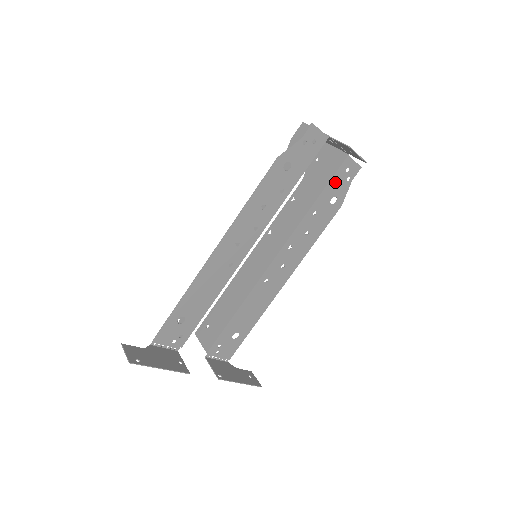
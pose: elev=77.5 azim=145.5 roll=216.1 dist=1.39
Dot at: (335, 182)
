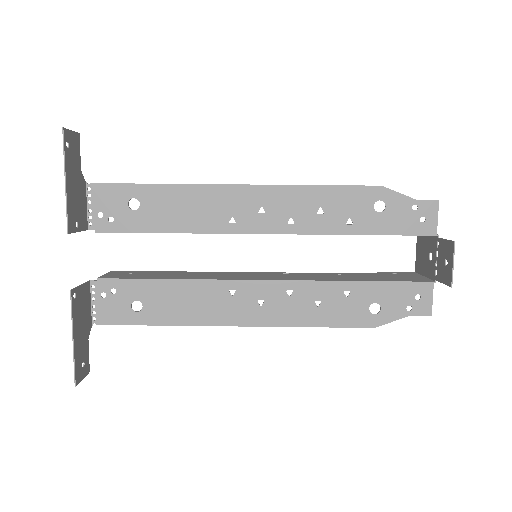
Dot at: (396, 291)
